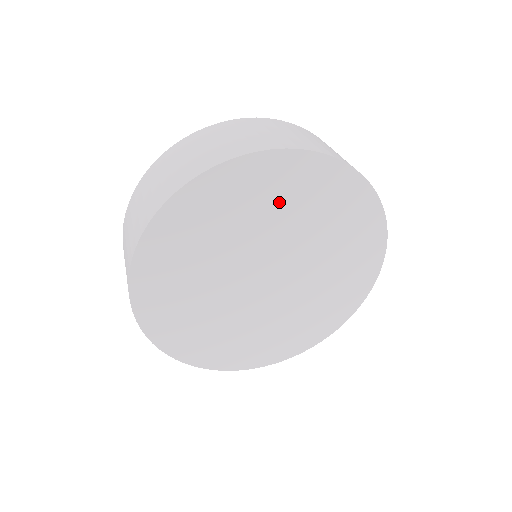
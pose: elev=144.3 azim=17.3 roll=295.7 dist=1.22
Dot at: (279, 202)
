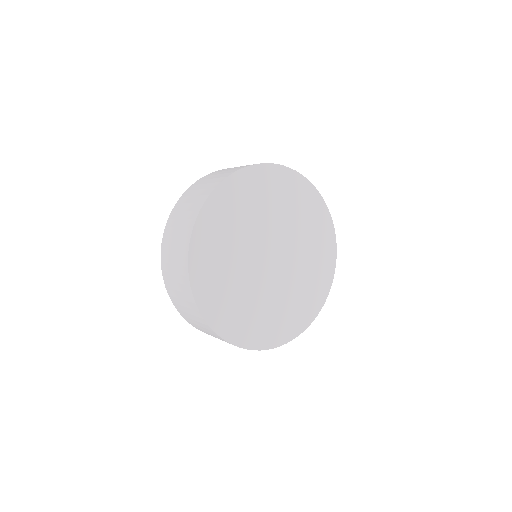
Dot at: (287, 203)
